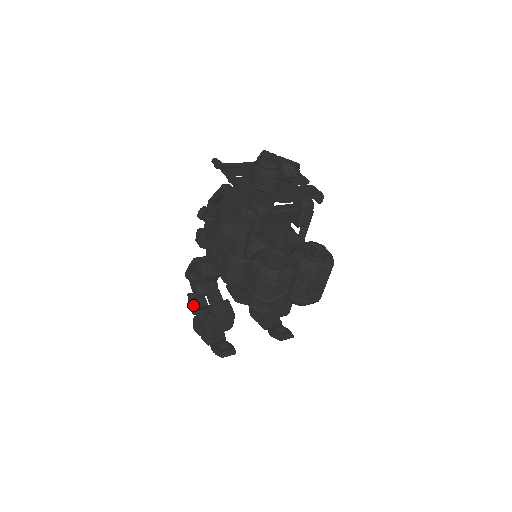
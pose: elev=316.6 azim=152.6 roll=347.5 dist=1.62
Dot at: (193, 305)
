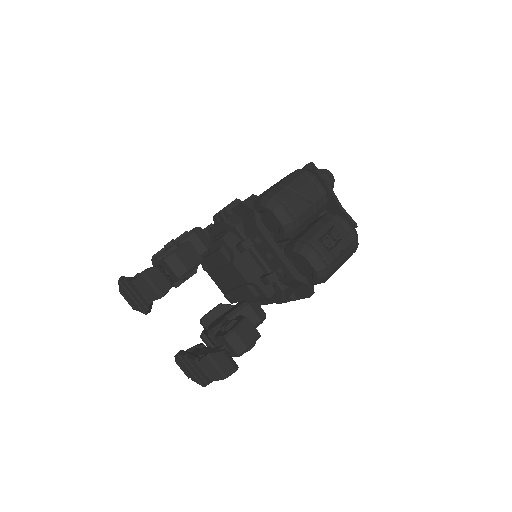
Dot at: occluded
